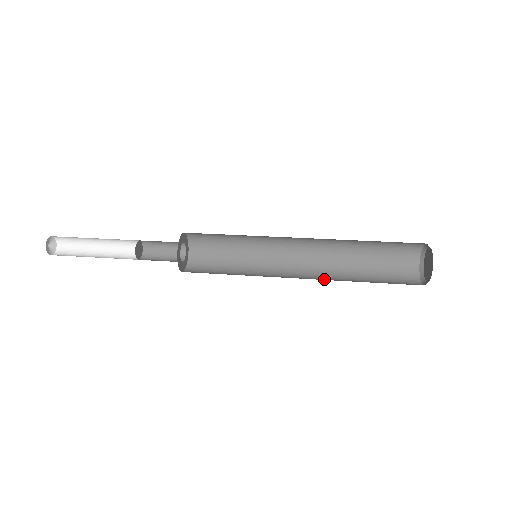
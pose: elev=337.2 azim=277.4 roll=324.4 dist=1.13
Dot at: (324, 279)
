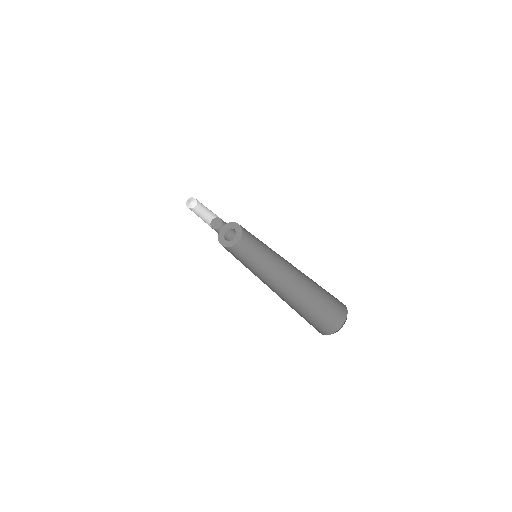
Dot at: occluded
